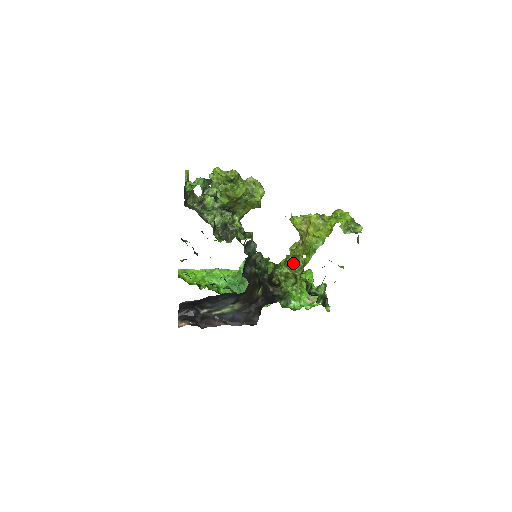
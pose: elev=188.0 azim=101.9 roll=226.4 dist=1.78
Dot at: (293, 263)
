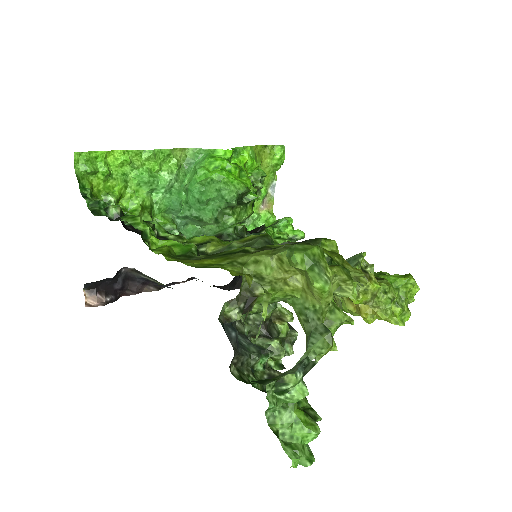
Dot at: occluded
